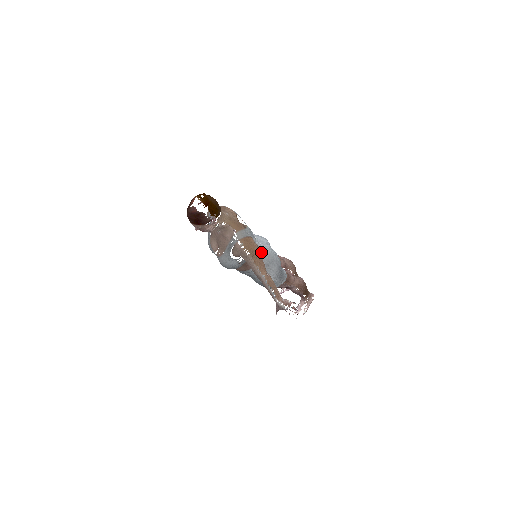
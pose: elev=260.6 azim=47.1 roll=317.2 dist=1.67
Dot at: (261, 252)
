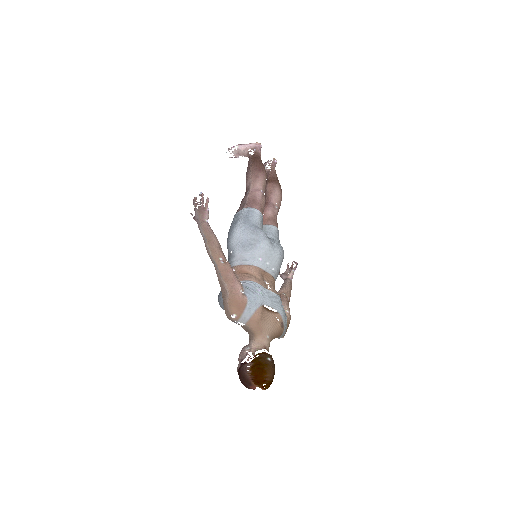
Dot at: (274, 278)
